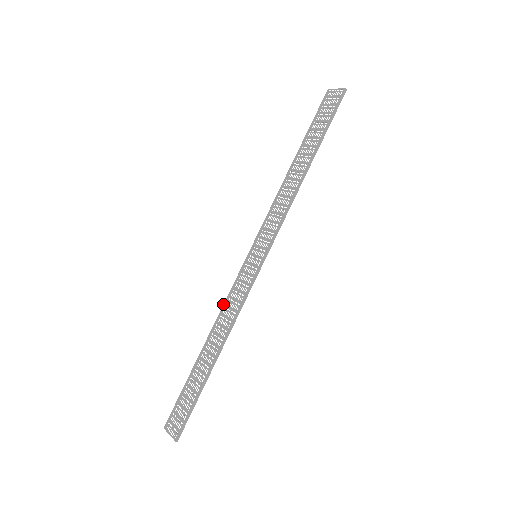
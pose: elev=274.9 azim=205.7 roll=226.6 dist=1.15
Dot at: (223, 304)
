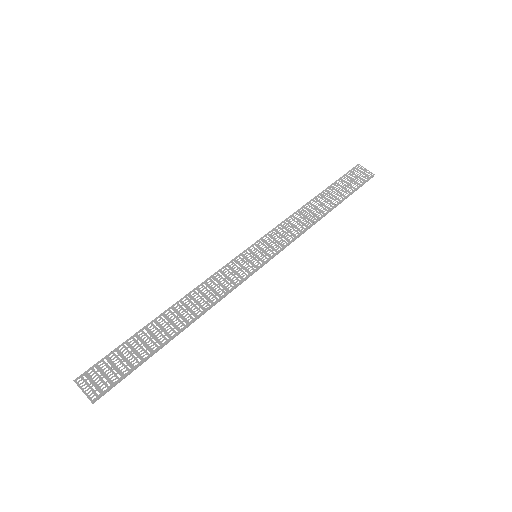
Dot at: occluded
